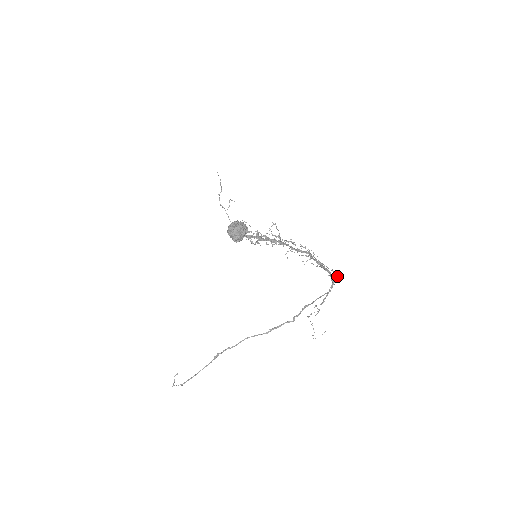
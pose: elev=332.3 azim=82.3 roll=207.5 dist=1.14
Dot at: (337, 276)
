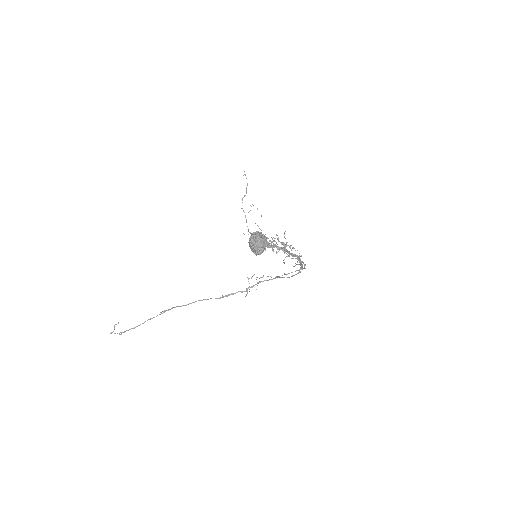
Dot at: (305, 268)
